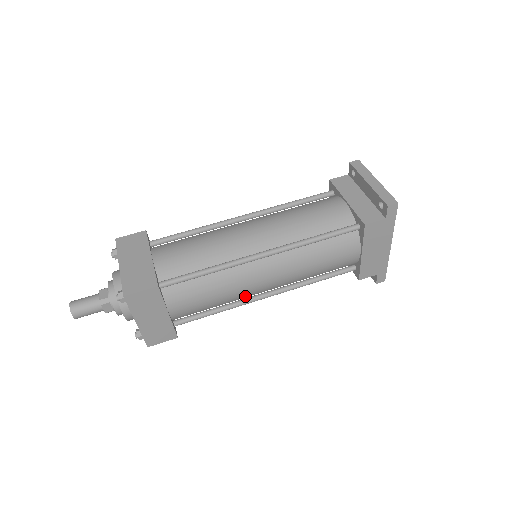
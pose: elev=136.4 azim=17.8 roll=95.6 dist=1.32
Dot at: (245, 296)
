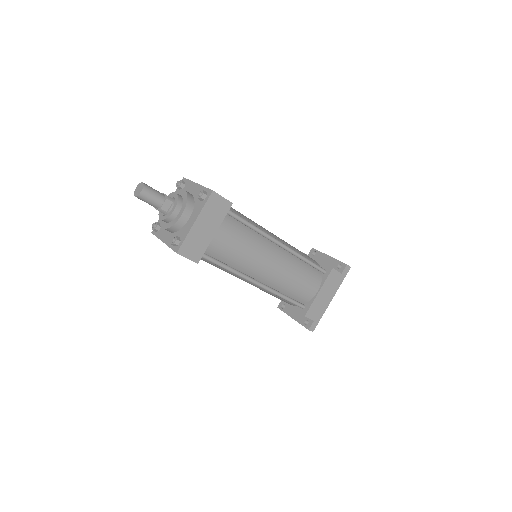
Dot at: (251, 268)
